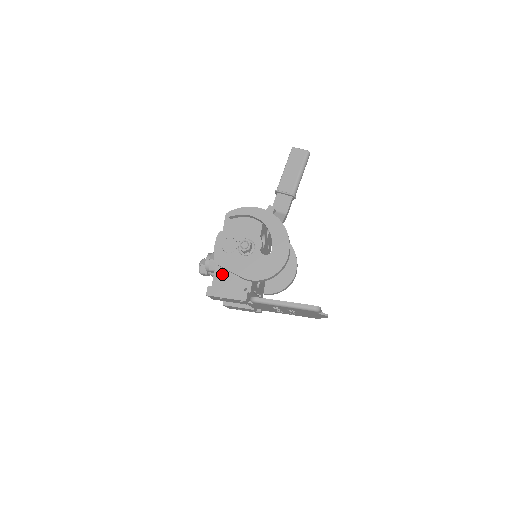
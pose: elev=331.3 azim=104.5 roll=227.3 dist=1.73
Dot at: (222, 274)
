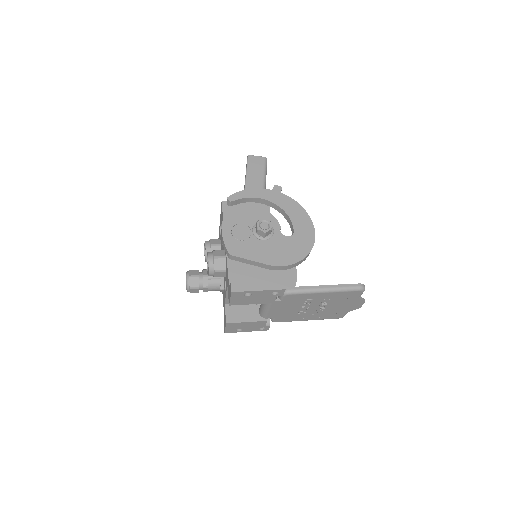
Dot at: (238, 268)
